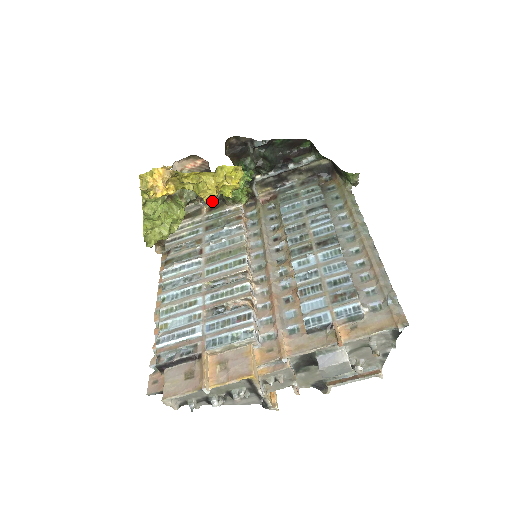
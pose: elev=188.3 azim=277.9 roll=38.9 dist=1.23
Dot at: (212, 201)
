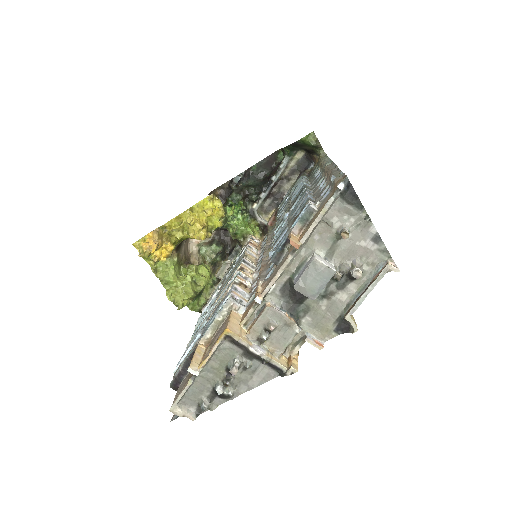
Dot at: (205, 237)
